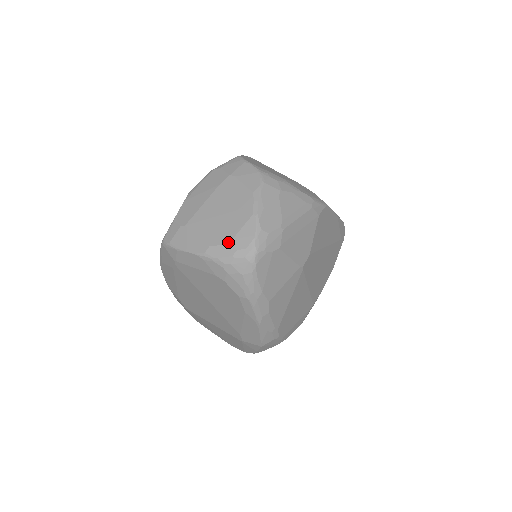
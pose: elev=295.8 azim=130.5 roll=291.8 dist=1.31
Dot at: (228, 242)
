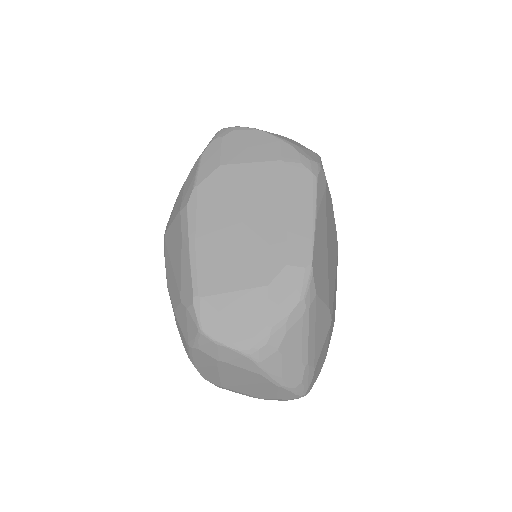
Dot at: (275, 399)
